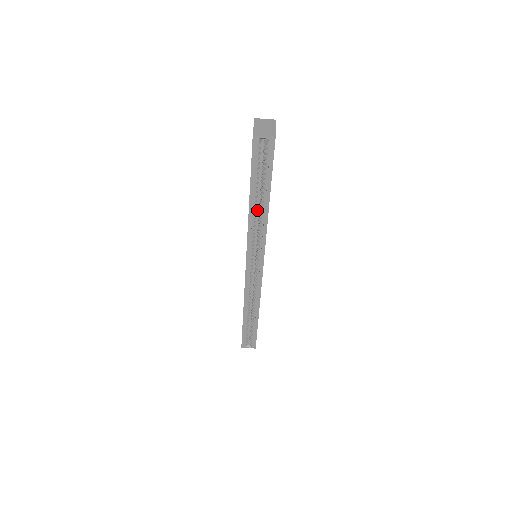
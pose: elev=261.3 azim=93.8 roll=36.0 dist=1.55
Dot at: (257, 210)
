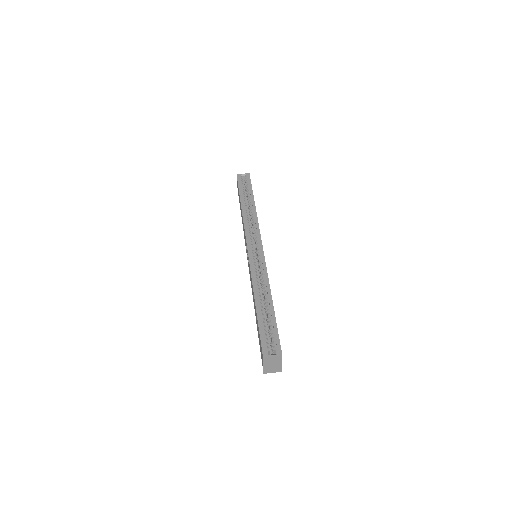
Dot at: occluded
